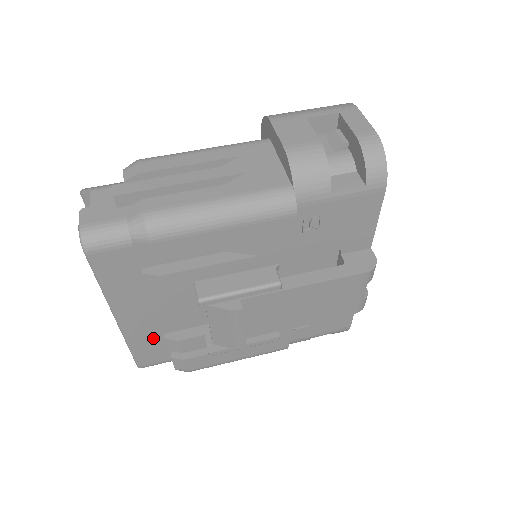
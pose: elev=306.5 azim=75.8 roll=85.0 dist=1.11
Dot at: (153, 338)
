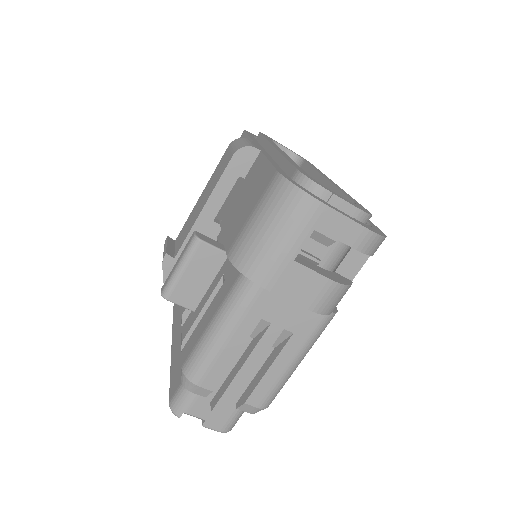
Dot at: occluded
